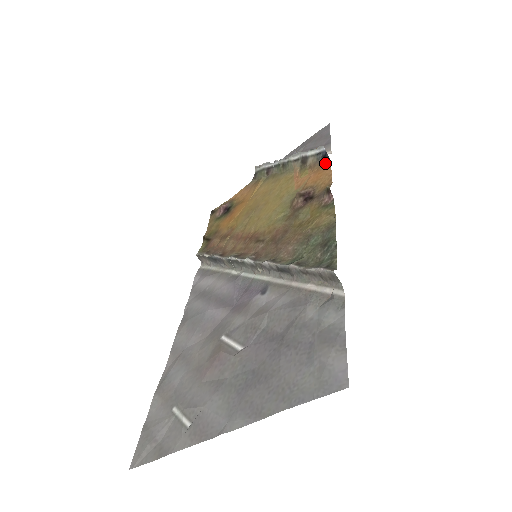
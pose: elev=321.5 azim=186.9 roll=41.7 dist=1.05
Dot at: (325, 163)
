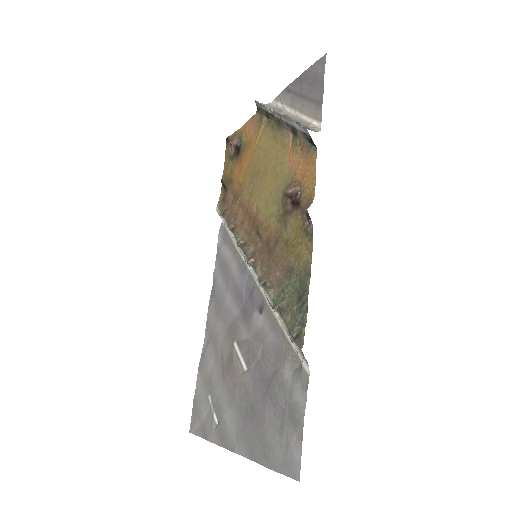
Dot at: (312, 150)
